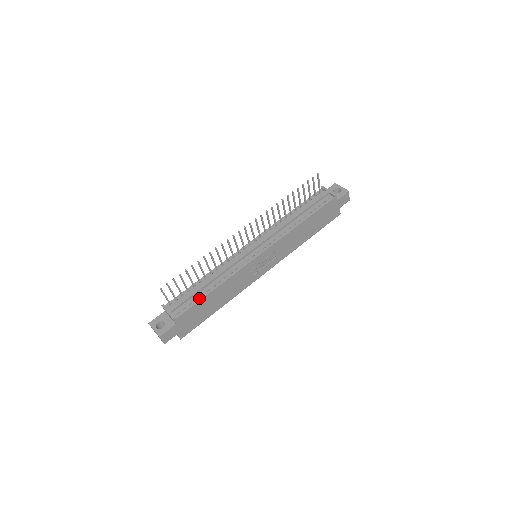
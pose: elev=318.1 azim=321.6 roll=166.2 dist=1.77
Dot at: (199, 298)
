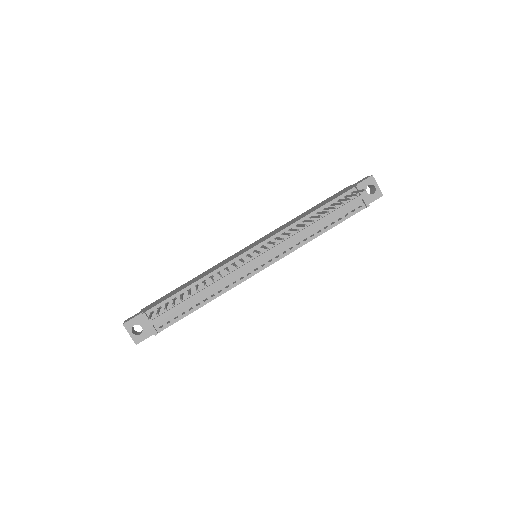
Dot at: (187, 312)
